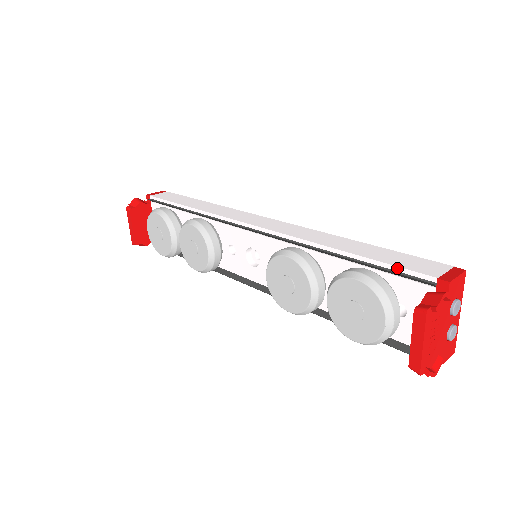
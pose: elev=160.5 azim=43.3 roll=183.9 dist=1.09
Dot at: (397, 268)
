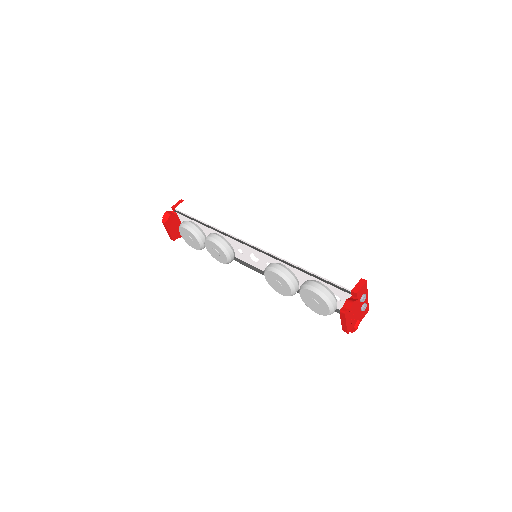
Dot at: (332, 282)
